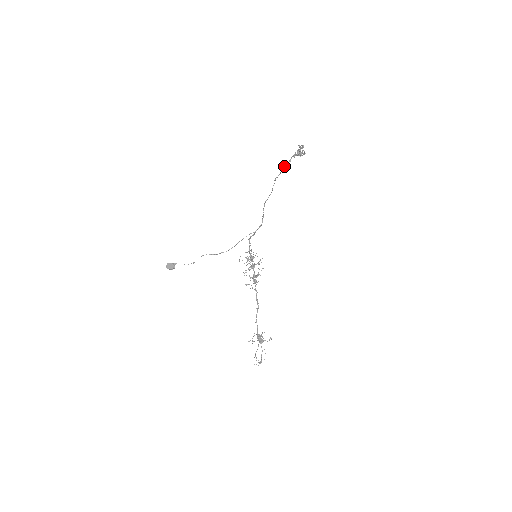
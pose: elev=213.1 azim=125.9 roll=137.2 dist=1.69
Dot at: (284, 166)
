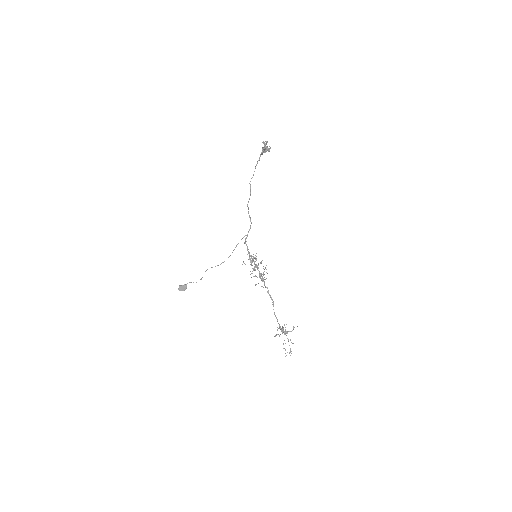
Dot at: (255, 166)
